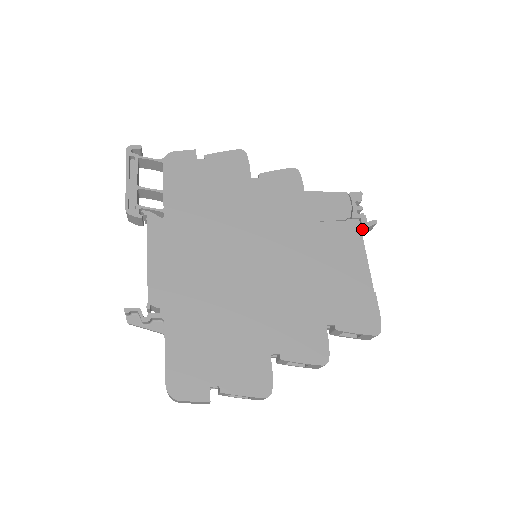
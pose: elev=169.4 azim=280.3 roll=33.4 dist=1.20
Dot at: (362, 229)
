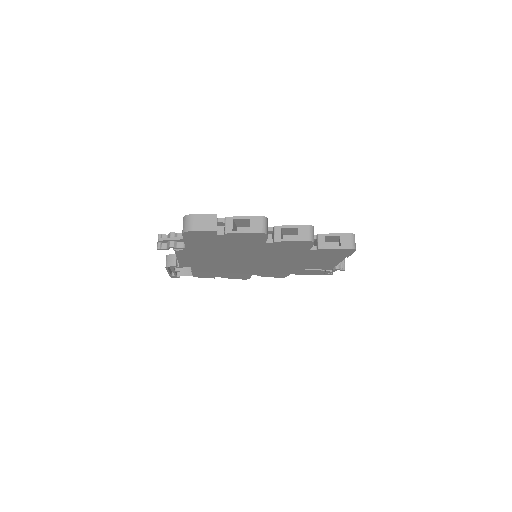
Dot at: occluded
